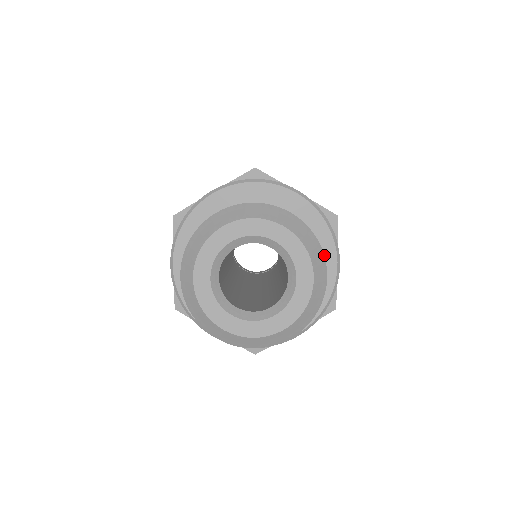
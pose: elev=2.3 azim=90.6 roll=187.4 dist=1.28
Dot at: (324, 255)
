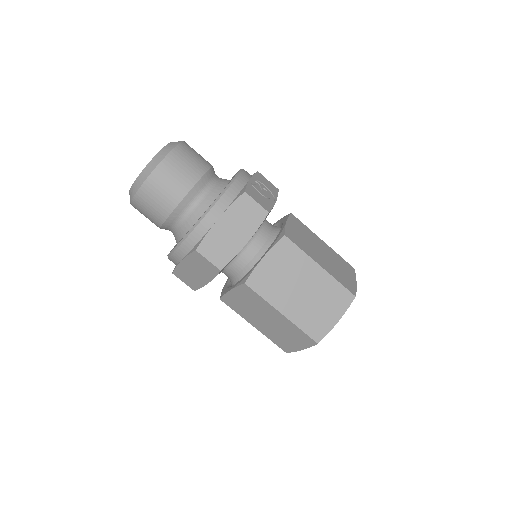
Dot at: occluded
